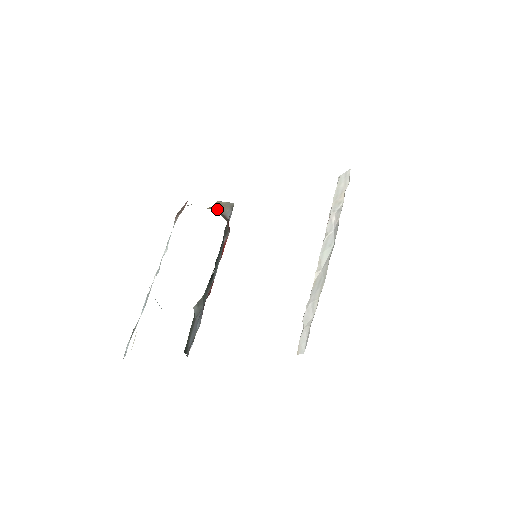
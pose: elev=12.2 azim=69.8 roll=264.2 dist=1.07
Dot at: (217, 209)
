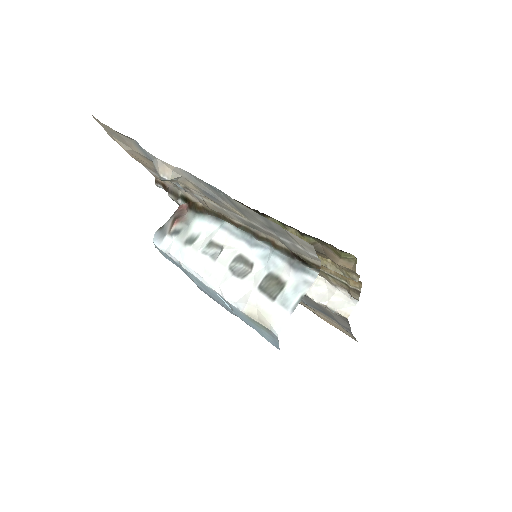
Dot at: occluded
